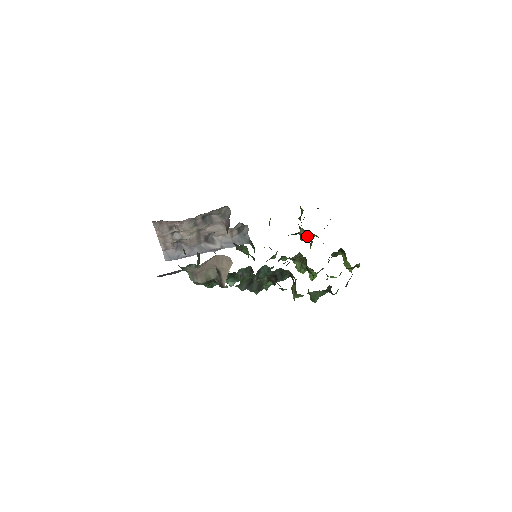
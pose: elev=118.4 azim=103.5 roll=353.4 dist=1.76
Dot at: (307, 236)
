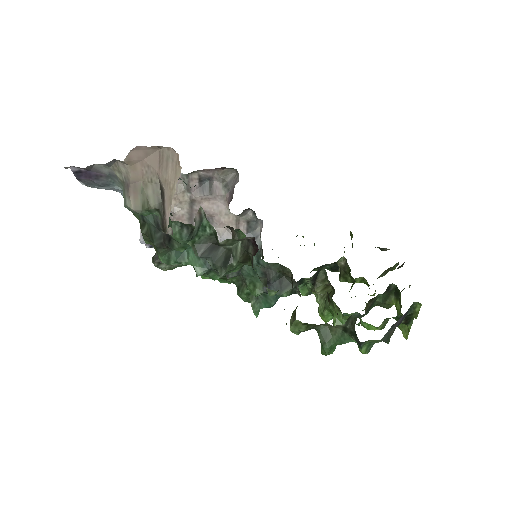
Dot at: (348, 269)
